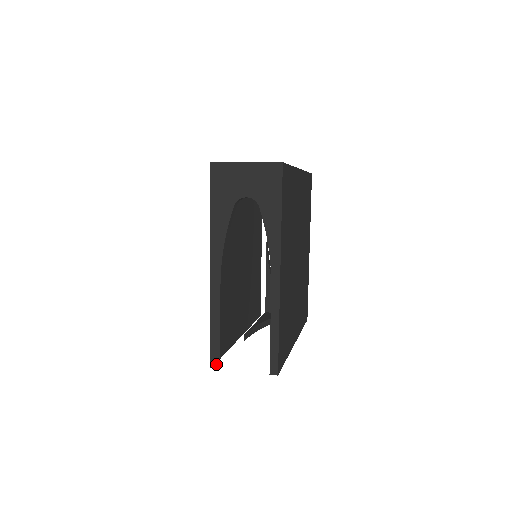
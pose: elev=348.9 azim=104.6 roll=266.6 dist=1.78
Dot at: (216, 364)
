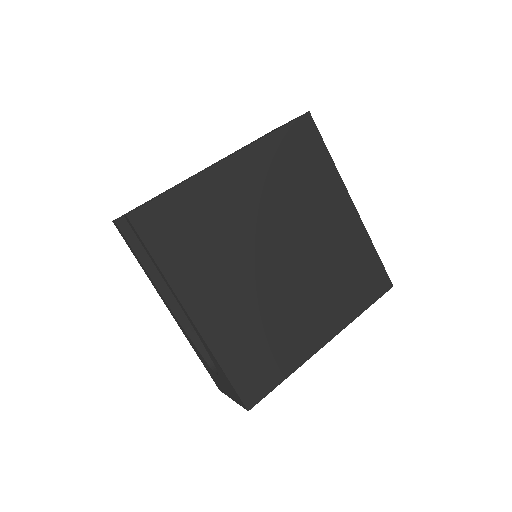
Dot at: (118, 218)
